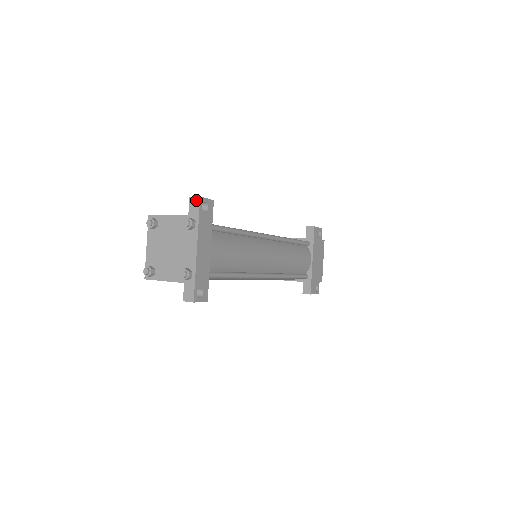
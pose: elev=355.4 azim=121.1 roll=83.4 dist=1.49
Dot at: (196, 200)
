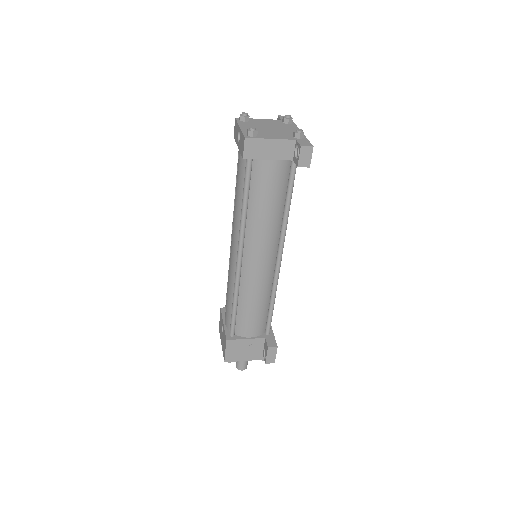
Dot at: occluded
